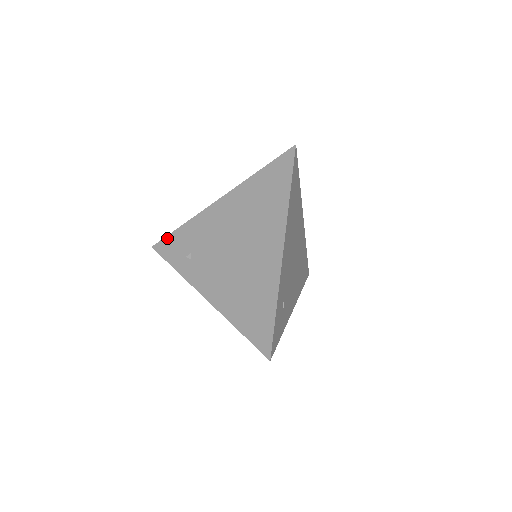
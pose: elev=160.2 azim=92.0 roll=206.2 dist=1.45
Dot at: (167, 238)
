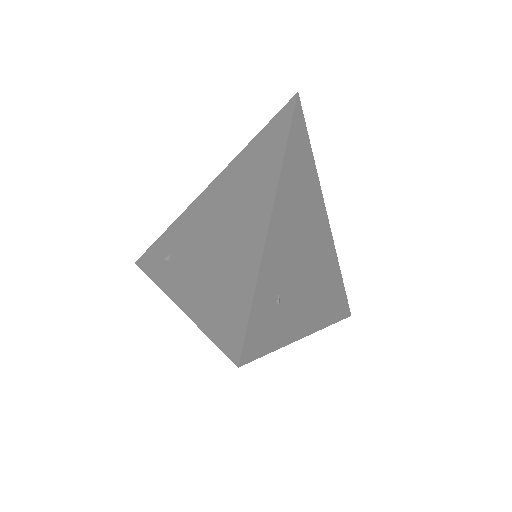
Dot at: (151, 247)
